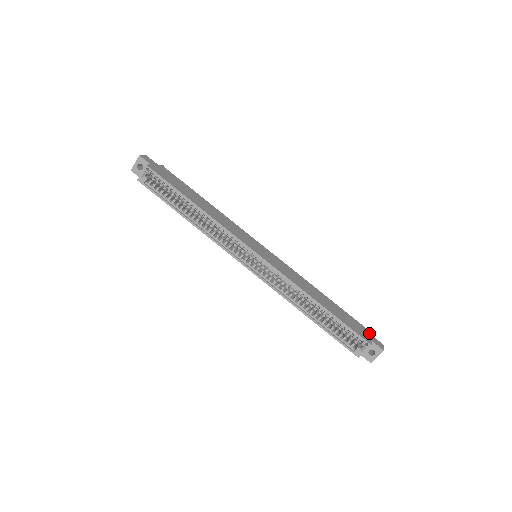
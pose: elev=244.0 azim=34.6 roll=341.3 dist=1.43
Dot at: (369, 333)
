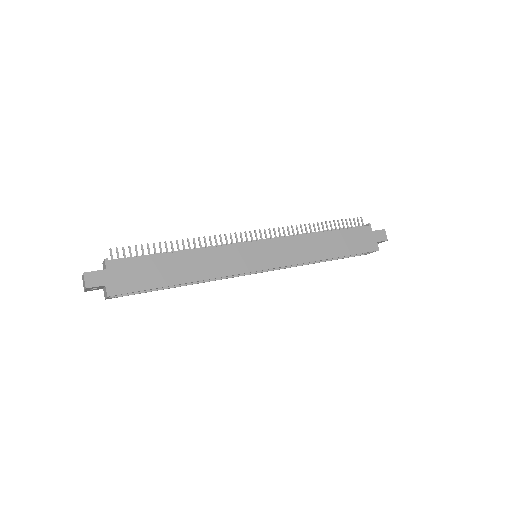
Dot at: (372, 231)
